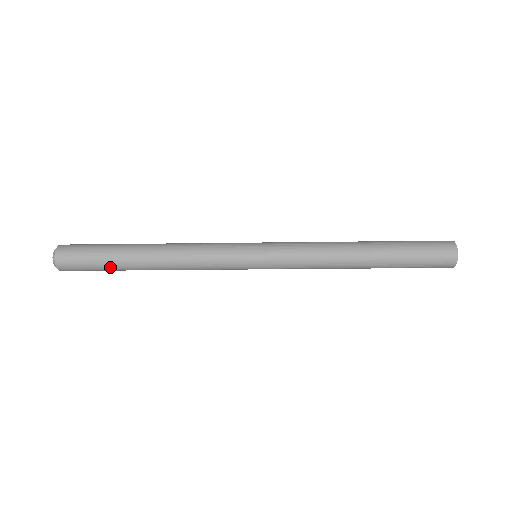
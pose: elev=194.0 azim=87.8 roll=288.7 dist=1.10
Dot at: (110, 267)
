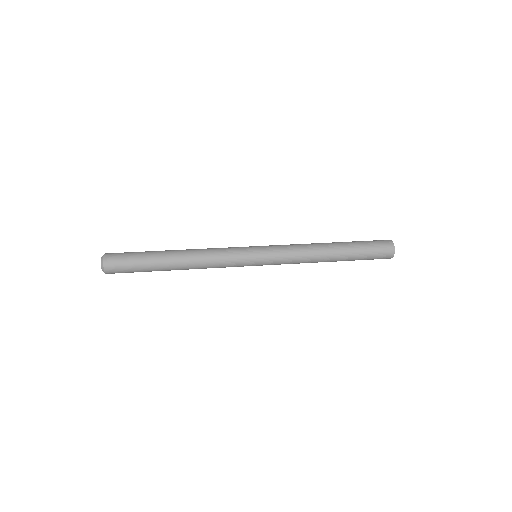
Dot at: occluded
